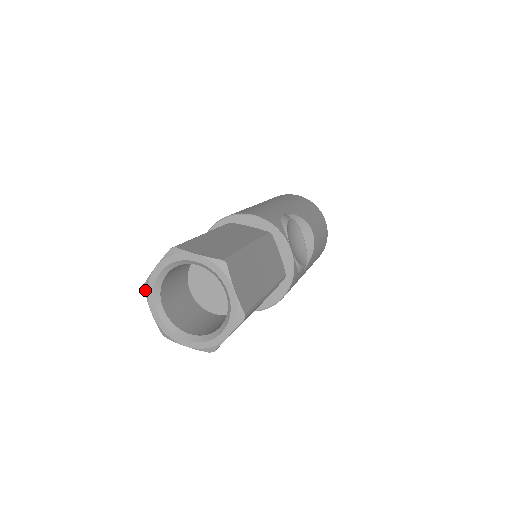
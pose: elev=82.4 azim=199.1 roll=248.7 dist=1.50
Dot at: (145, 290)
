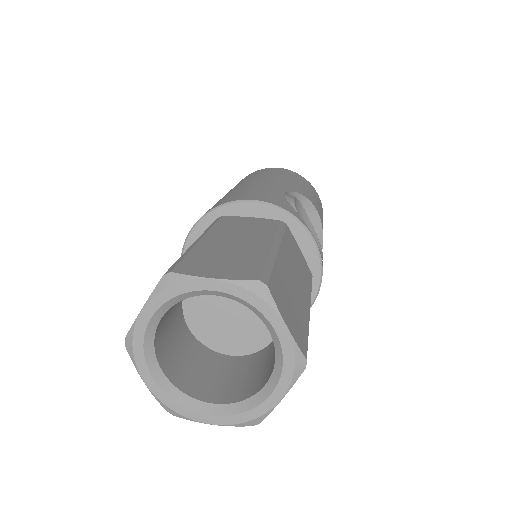
Dot at: (127, 349)
